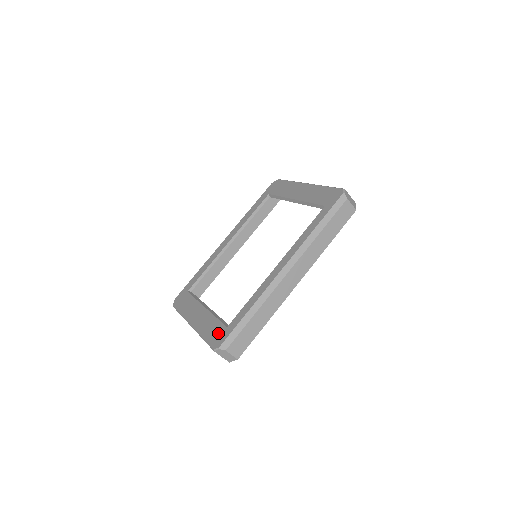
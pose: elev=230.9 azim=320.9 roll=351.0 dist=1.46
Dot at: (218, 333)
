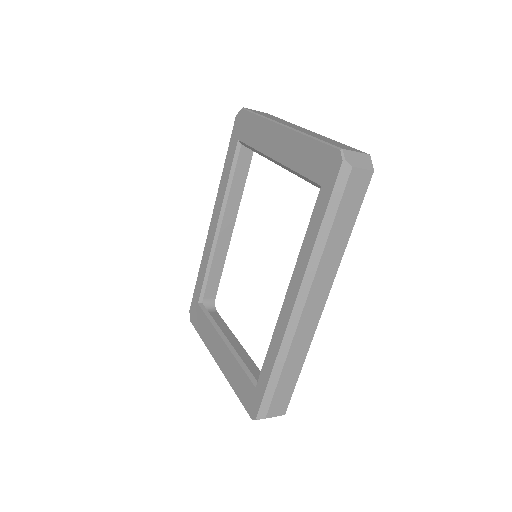
Dot at: (248, 394)
